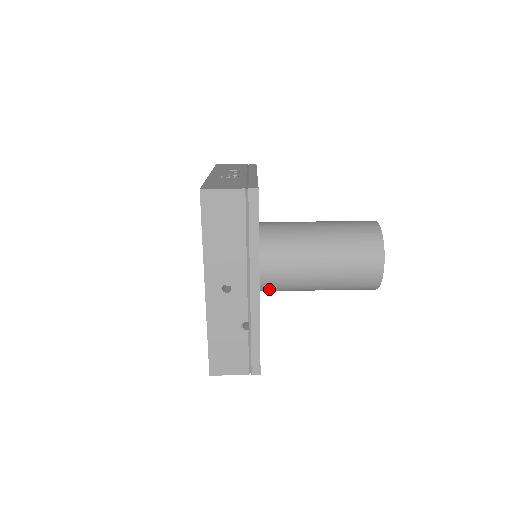
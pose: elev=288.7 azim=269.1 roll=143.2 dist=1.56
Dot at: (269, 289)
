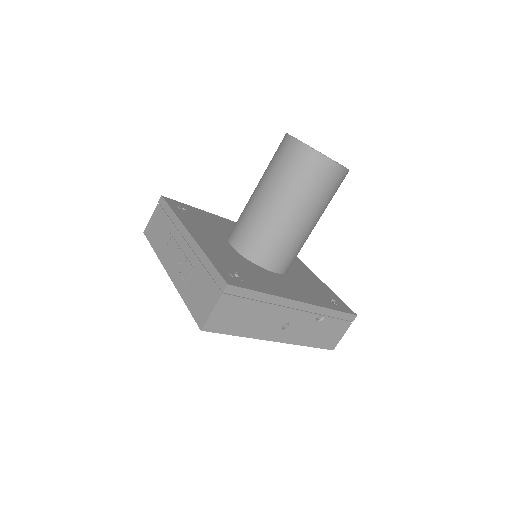
Dot at: occluded
